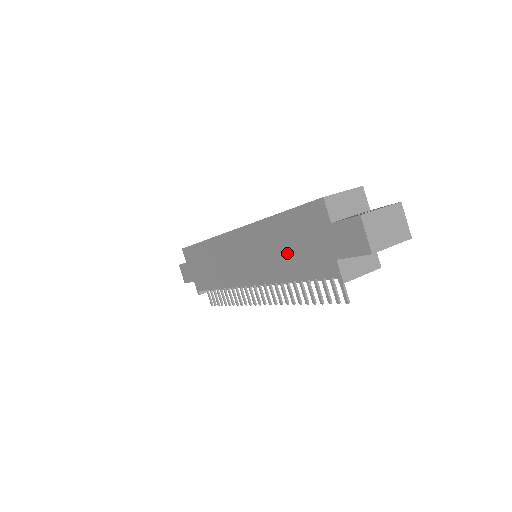
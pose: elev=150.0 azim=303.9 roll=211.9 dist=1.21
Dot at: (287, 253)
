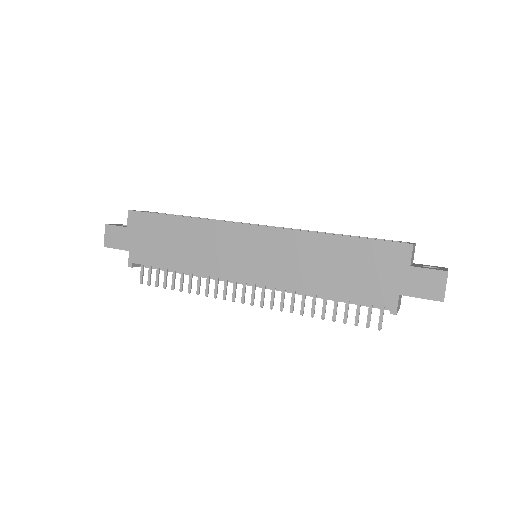
Dot at: (334, 271)
